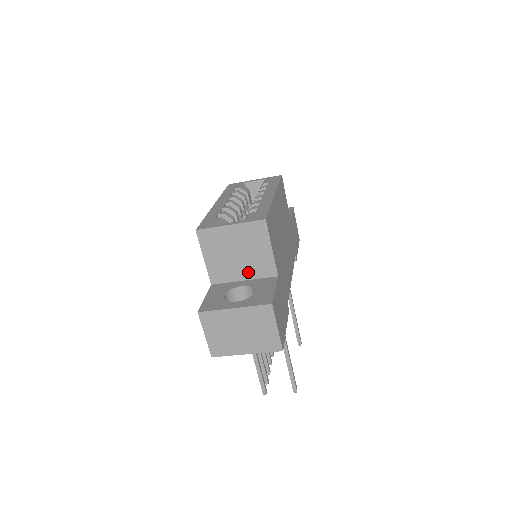
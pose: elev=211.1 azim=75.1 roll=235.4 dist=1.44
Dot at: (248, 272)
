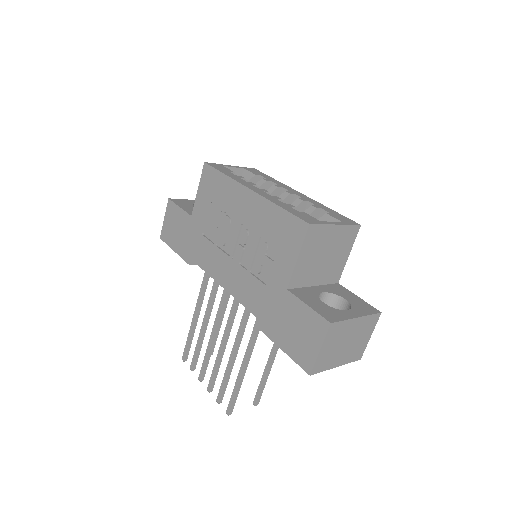
Dot at: (322, 277)
